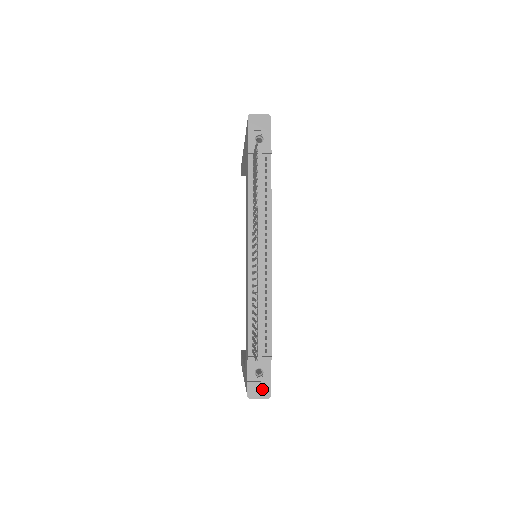
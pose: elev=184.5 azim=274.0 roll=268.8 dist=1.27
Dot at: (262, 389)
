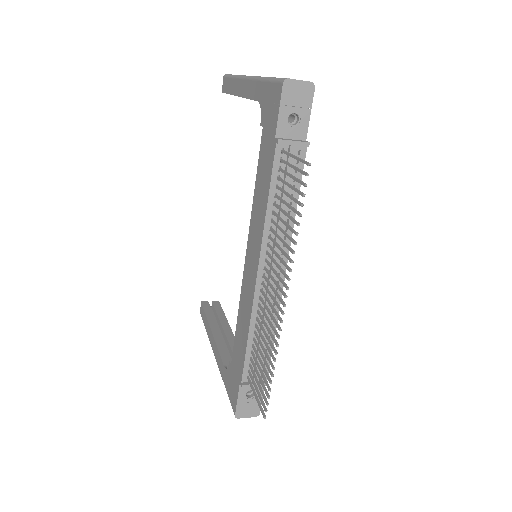
Dot at: (251, 409)
